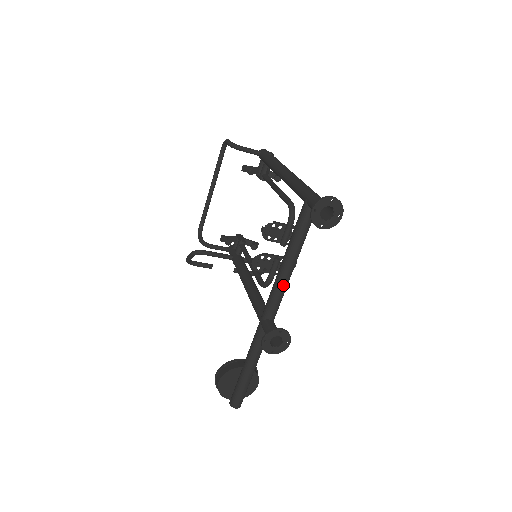
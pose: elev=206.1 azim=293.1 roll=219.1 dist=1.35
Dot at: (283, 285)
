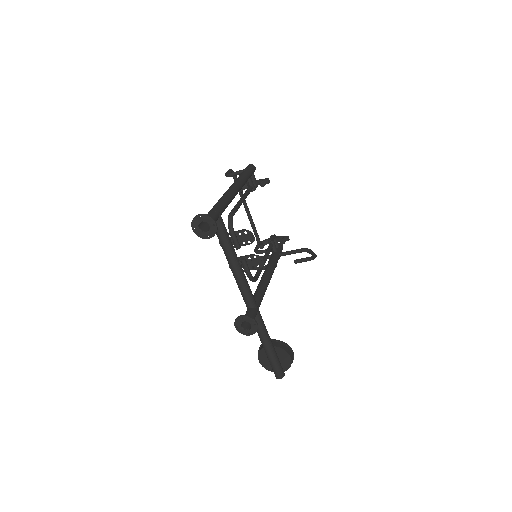
Dot at: (239, 281)
